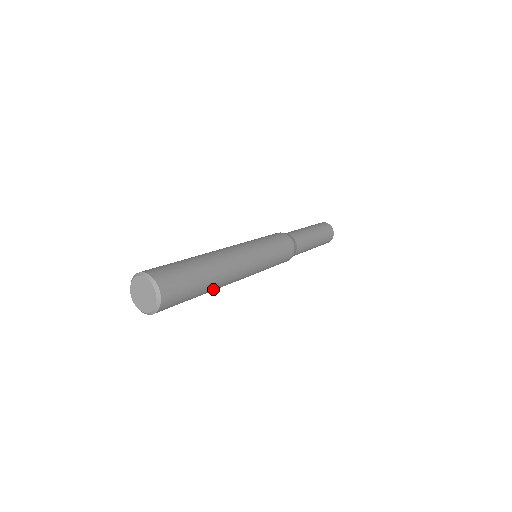
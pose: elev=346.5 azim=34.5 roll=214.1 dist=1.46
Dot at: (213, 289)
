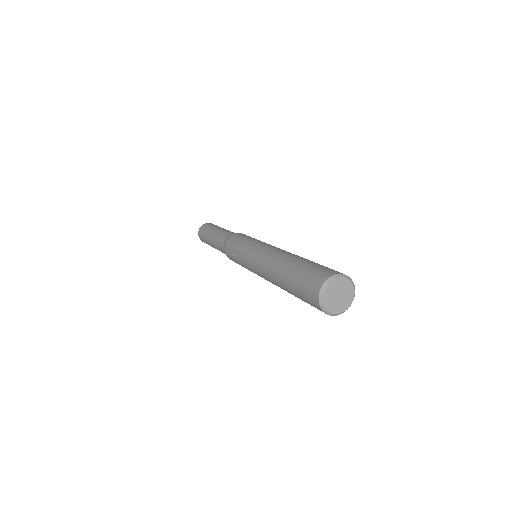
Dot at: occluded
